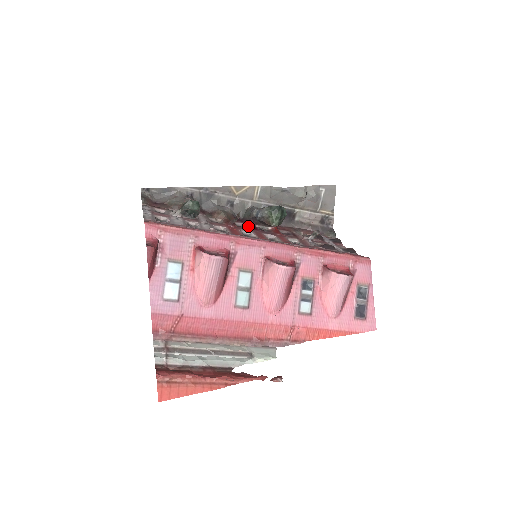
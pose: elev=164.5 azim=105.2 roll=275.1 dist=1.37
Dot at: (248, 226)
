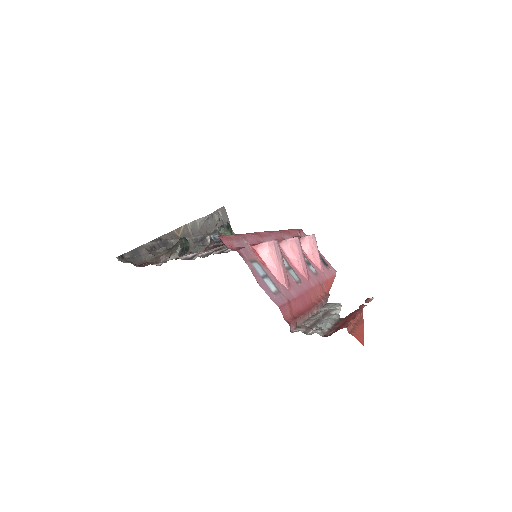
Dot at: occluded
